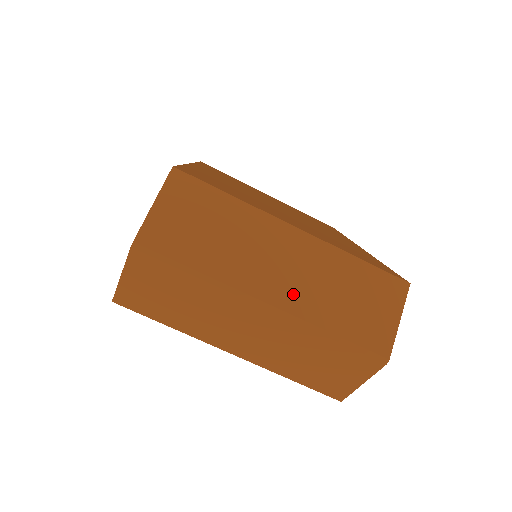
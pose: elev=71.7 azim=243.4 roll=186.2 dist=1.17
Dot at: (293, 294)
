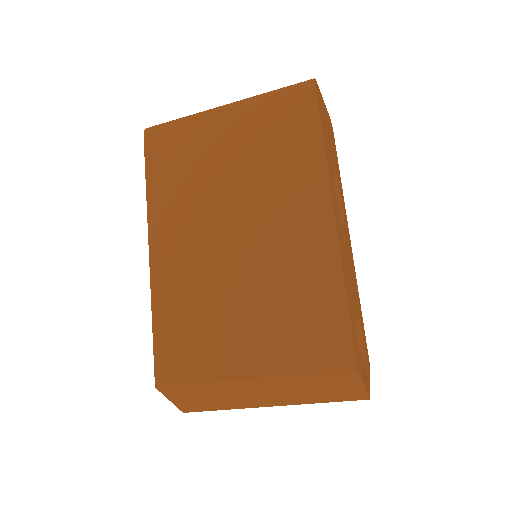
Dot at: (280, 400)
